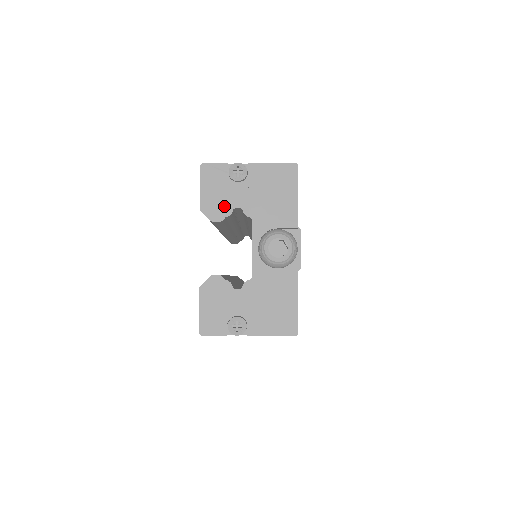
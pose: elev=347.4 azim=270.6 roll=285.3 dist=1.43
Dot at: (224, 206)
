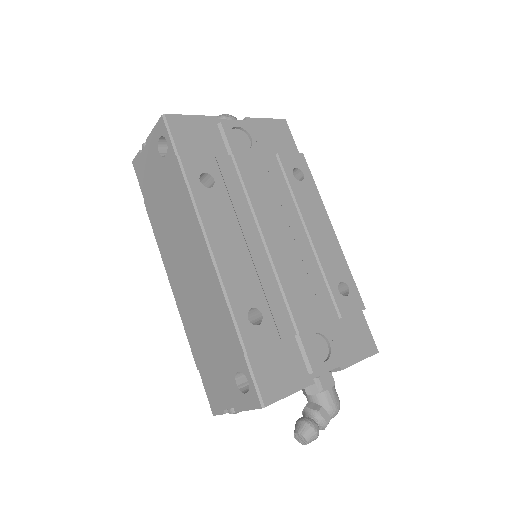
Dot at: occluded
